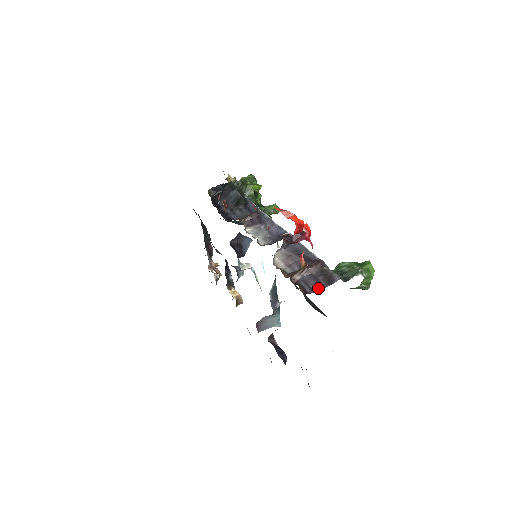
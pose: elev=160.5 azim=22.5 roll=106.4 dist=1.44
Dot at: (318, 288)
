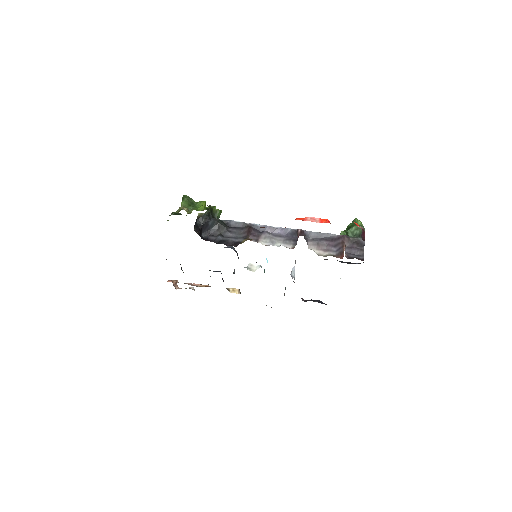
Dot at: (362, 252)
